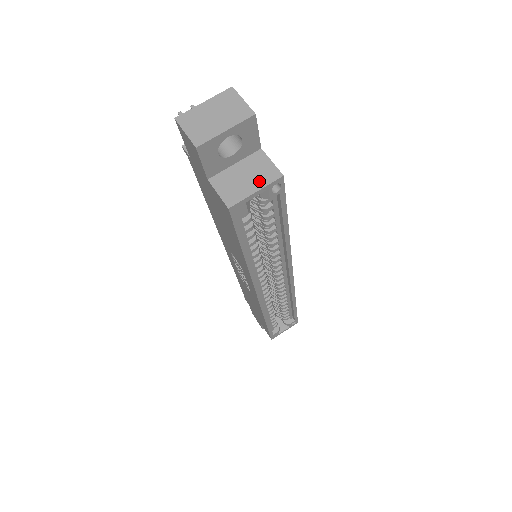
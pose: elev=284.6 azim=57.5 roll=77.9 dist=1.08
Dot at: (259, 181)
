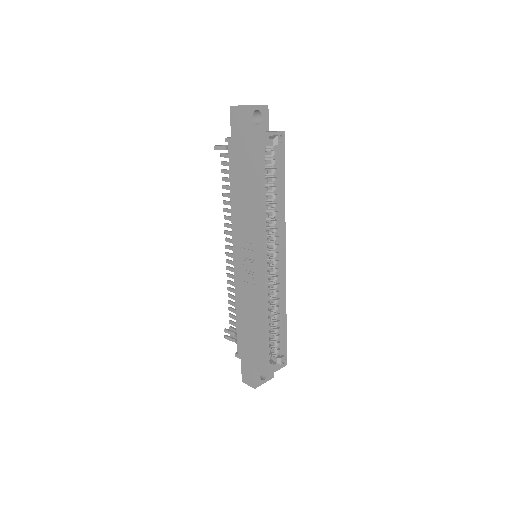
Dot at: (273, 131)
